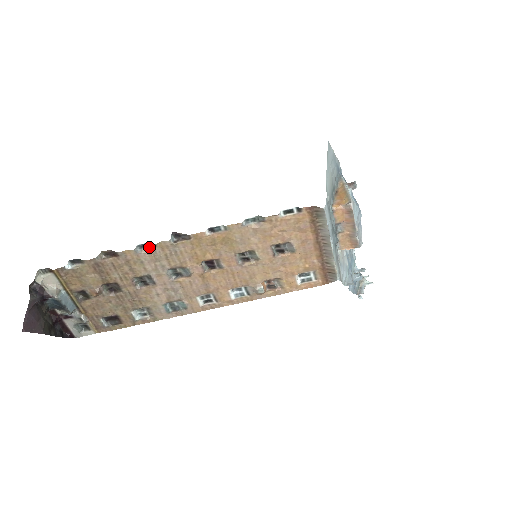
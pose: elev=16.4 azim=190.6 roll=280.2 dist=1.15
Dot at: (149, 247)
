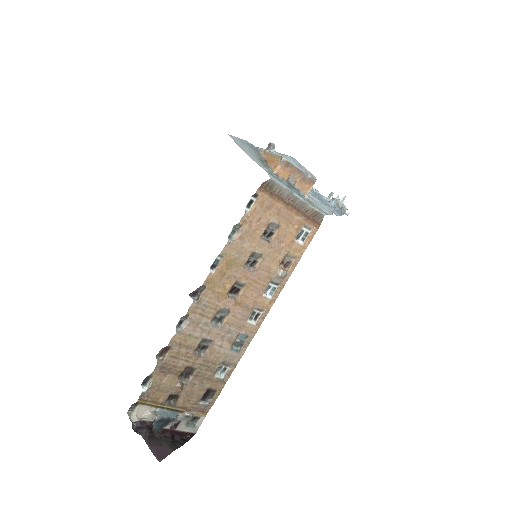
Dot at: (184, 320)
